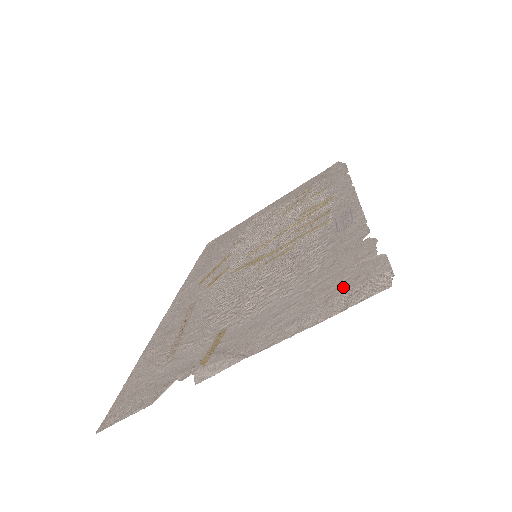
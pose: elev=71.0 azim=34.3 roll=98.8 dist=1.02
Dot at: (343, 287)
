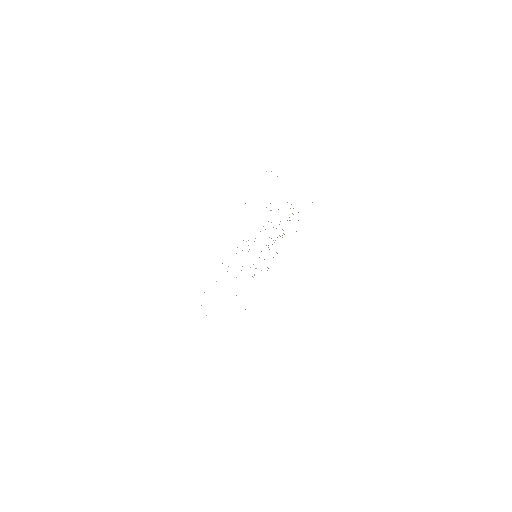
Dot at: occluded
